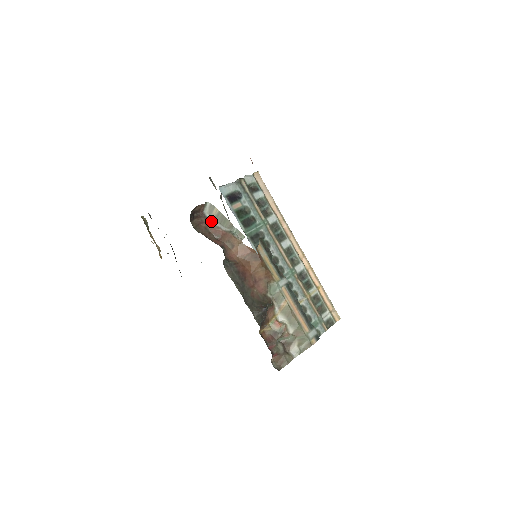
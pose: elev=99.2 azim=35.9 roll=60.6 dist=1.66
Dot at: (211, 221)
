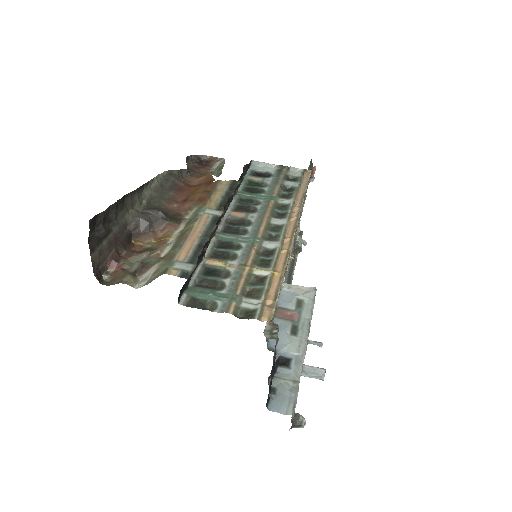
Dot at: occluded
